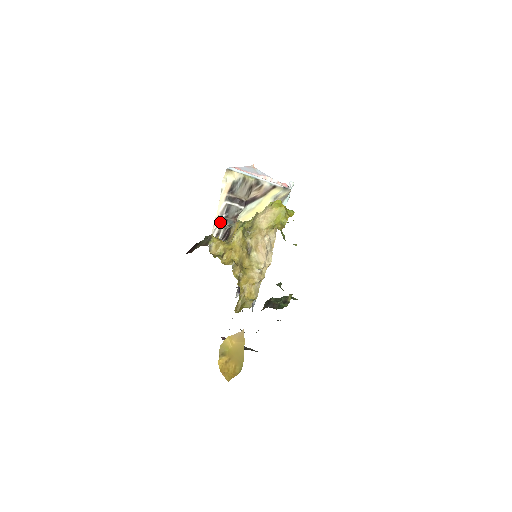
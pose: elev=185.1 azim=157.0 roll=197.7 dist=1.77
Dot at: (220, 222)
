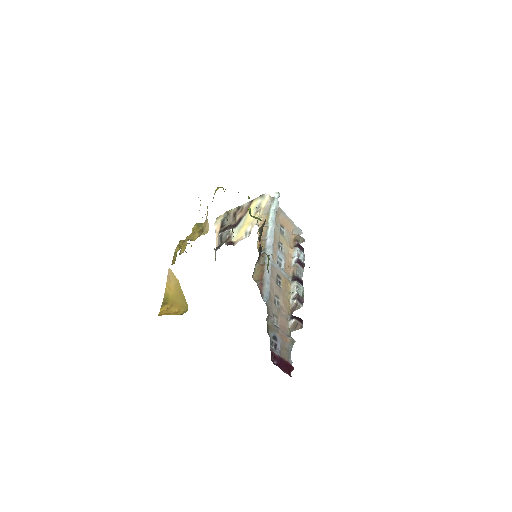
Dot at: (216, 249)
